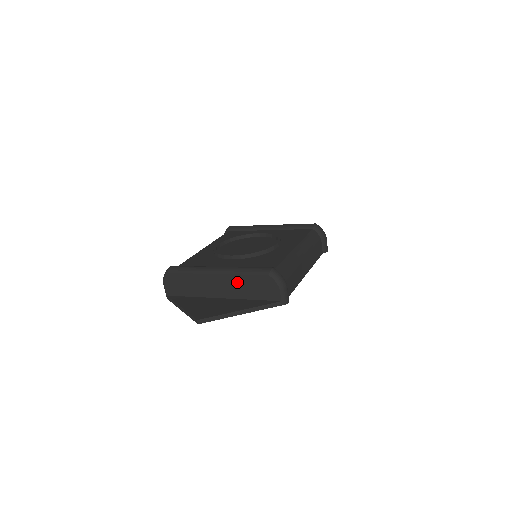
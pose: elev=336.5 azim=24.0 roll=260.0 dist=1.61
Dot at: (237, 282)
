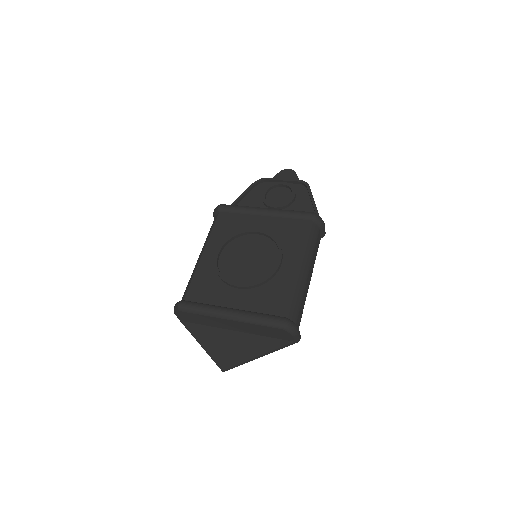
Dot at: (251, 327)
